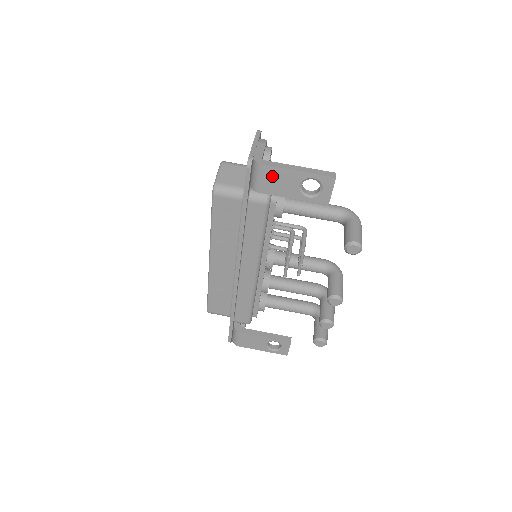
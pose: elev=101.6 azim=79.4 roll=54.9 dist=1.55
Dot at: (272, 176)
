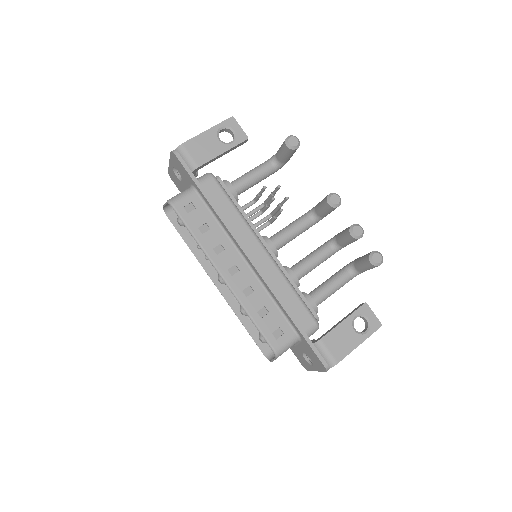
Dot at: (196, 147)
